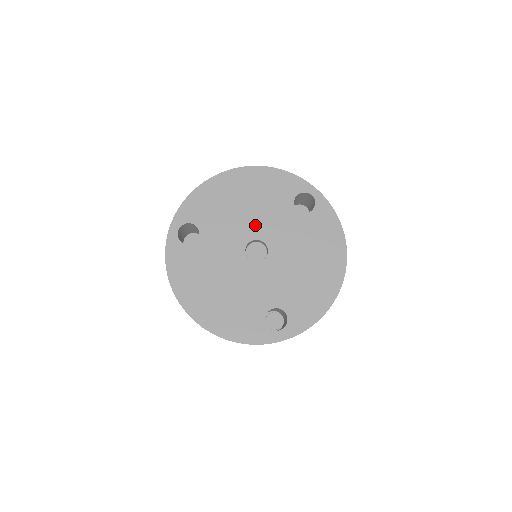
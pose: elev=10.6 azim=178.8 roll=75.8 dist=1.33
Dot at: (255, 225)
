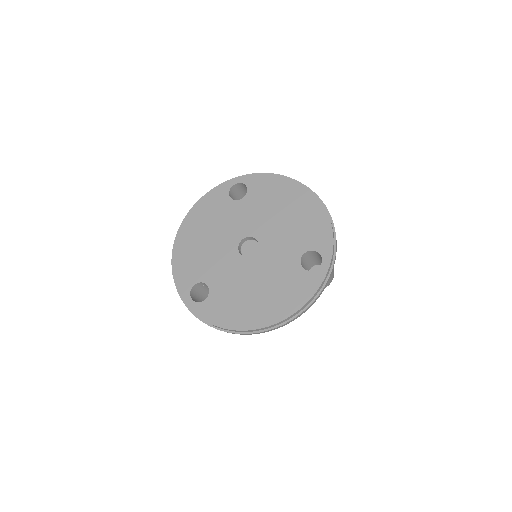
Dot at: (229, 237)
